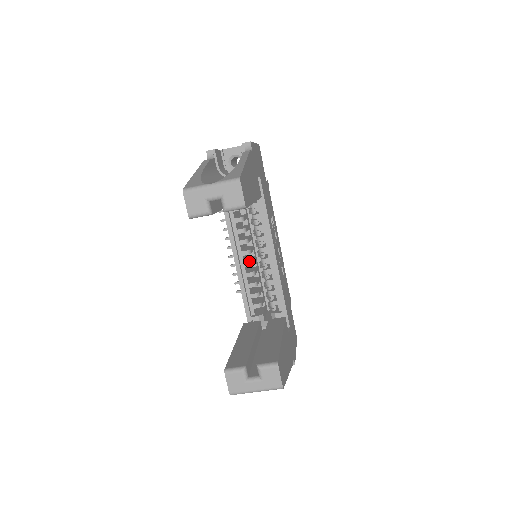
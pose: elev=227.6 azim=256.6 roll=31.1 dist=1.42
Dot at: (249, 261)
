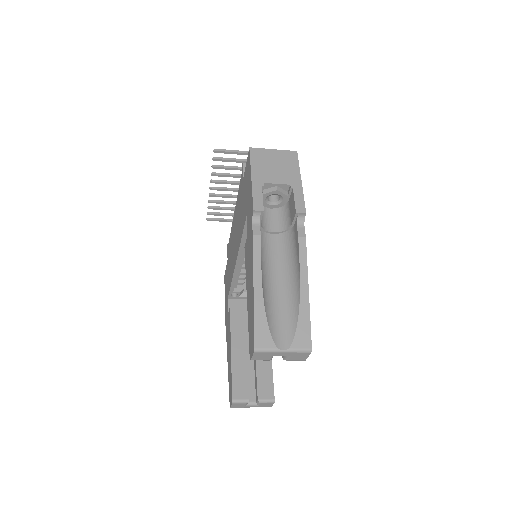
Dot at: occluded
